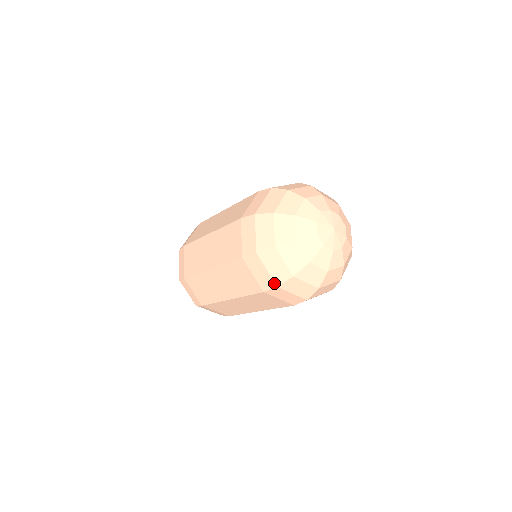
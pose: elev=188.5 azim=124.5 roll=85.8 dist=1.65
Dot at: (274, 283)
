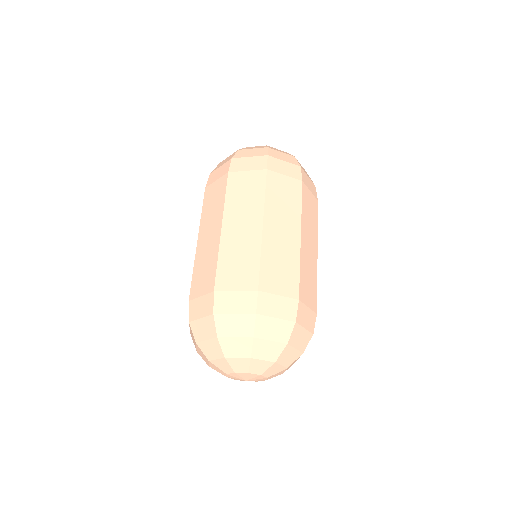
Dot at: (229, 161)
